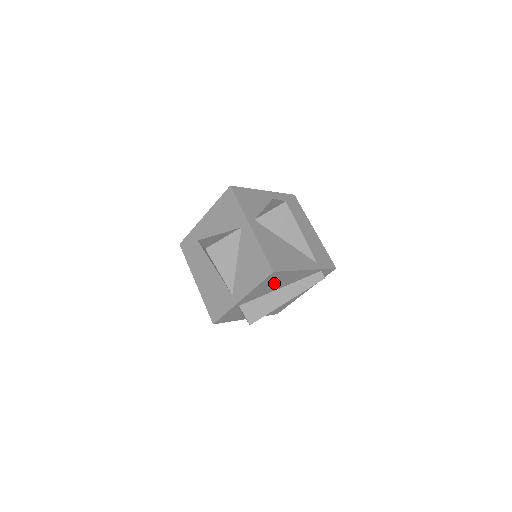
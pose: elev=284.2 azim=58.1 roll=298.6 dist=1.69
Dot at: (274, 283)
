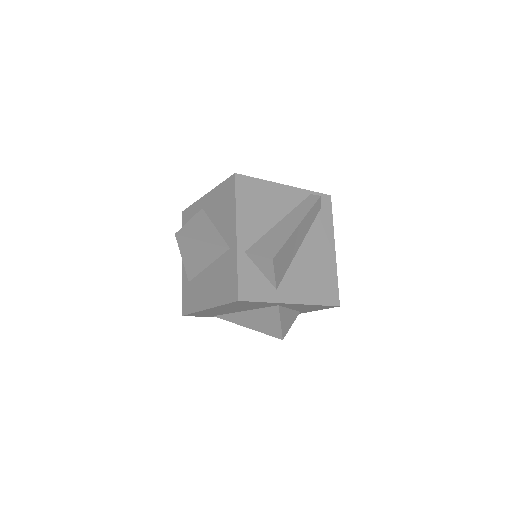
Dot at: (259, 205)
